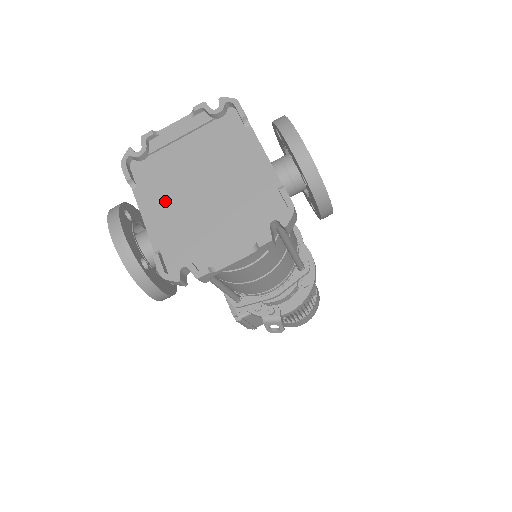
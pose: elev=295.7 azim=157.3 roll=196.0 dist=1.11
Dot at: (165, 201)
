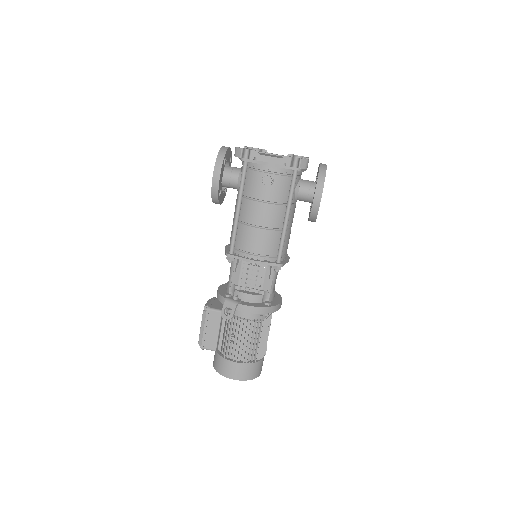
Dot at: occluded
